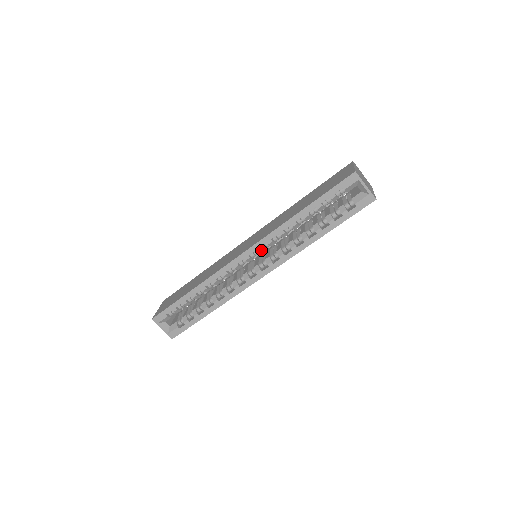
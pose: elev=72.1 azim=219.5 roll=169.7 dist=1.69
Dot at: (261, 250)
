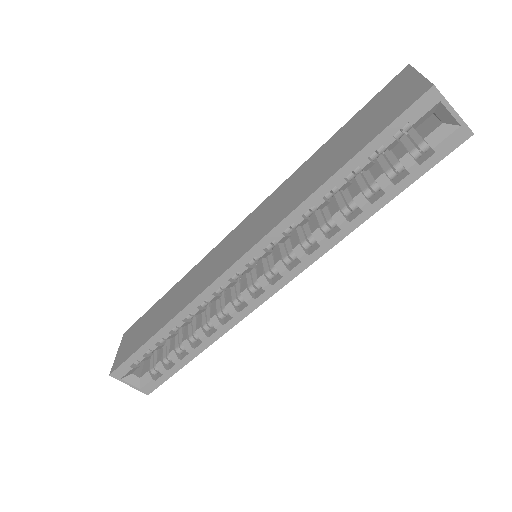
Dot at: (266, 253)
